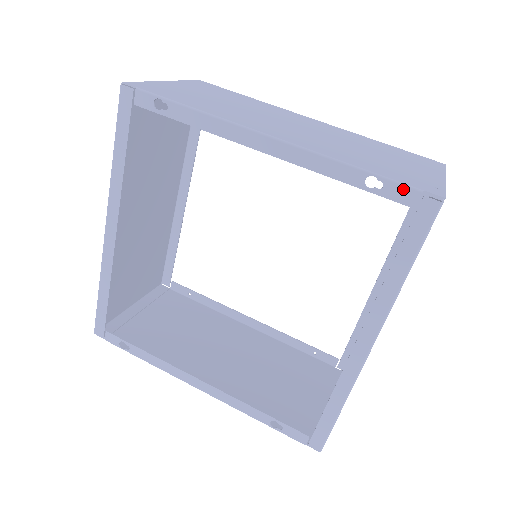
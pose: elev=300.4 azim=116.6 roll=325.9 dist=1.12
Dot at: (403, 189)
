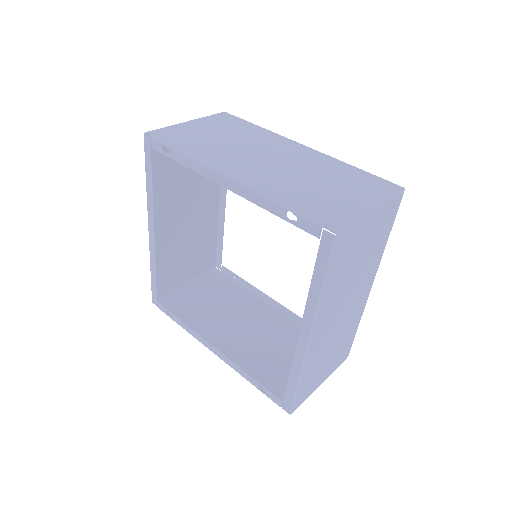
Dot at: (309, 223)
